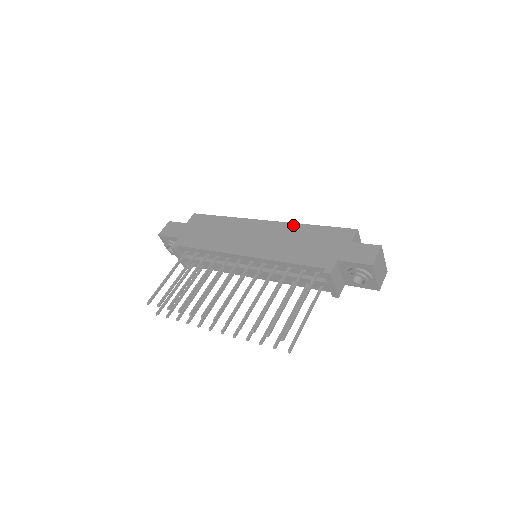
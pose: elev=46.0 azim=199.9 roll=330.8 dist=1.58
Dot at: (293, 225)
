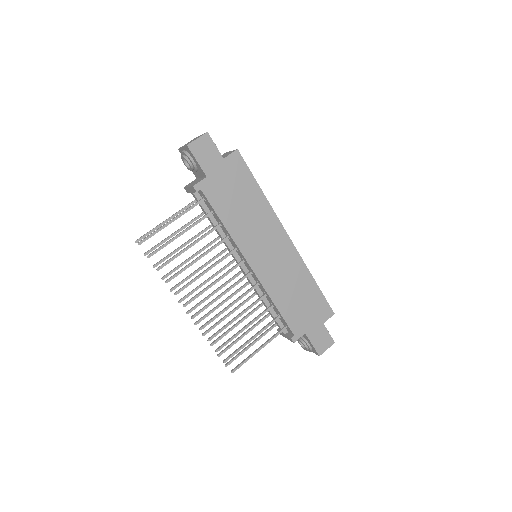
Dot at: (304, 267)
